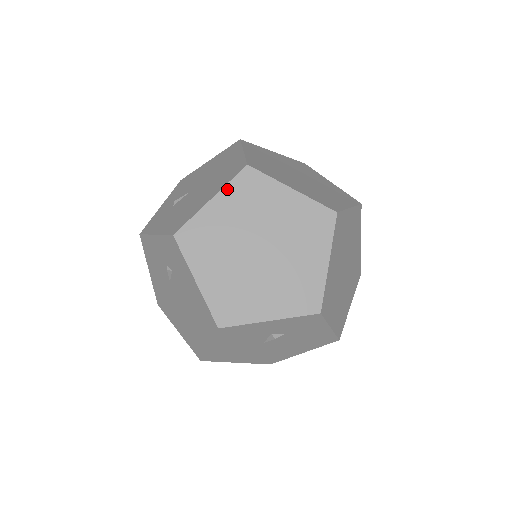
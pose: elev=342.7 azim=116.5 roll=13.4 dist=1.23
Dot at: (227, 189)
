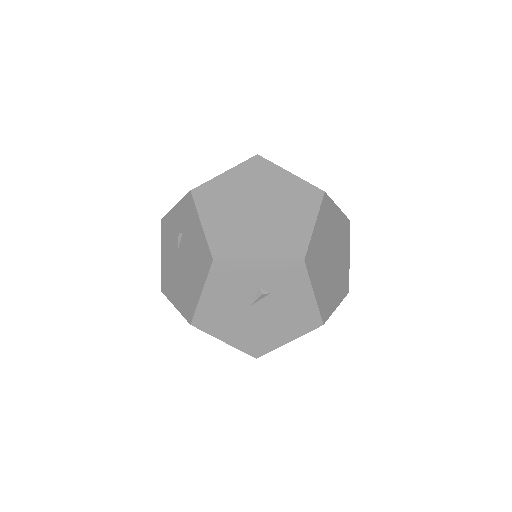
Dot at: (239, 167)
